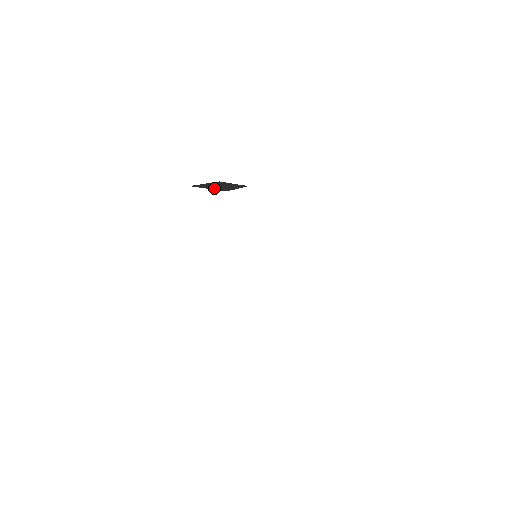
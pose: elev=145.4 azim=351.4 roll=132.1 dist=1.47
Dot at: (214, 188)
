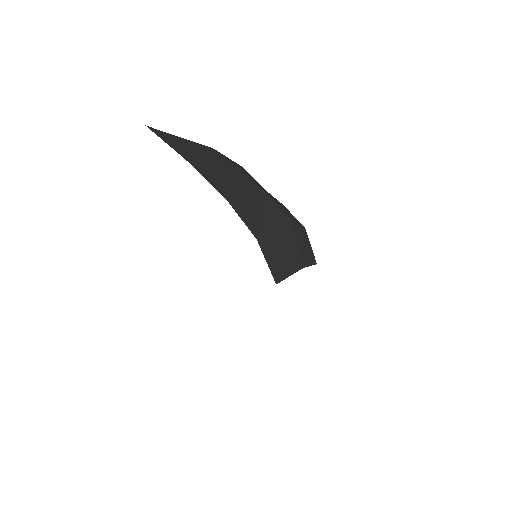
Dot at: (273, 263)
